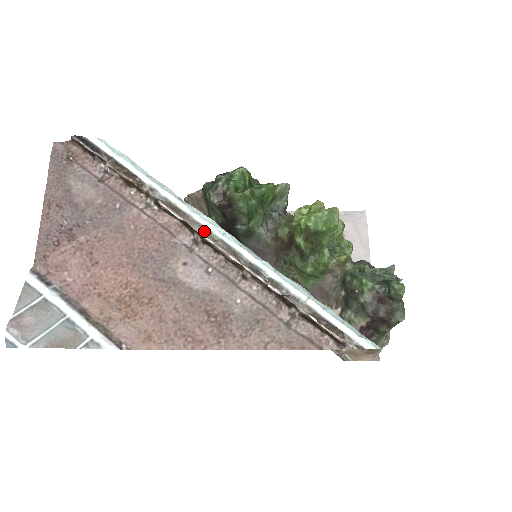
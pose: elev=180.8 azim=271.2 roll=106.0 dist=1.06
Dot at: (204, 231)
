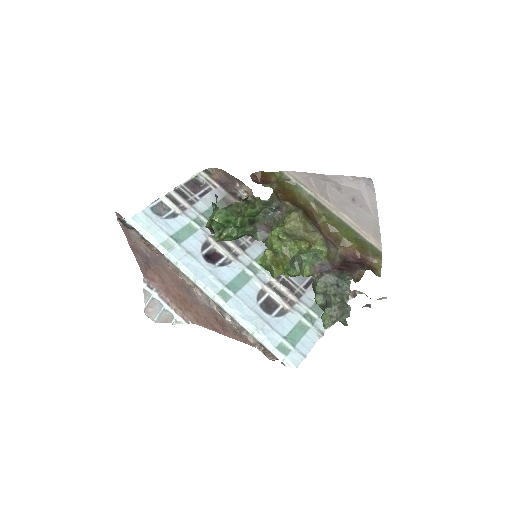
Dot at: (194, 286)
